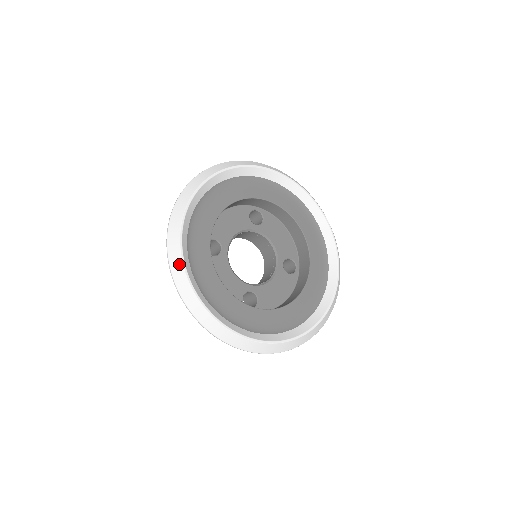
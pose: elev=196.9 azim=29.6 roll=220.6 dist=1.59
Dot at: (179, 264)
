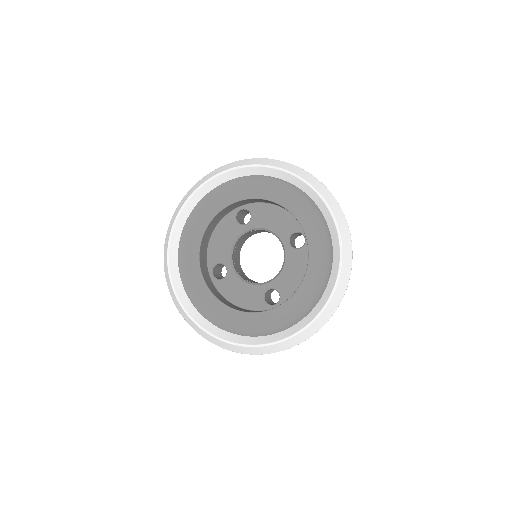
Dot at: (185, 315)
